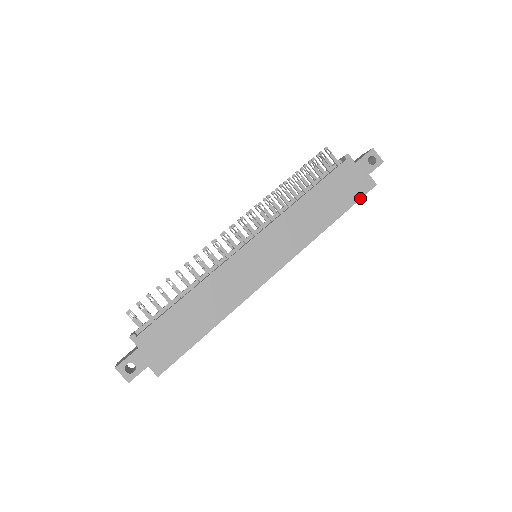
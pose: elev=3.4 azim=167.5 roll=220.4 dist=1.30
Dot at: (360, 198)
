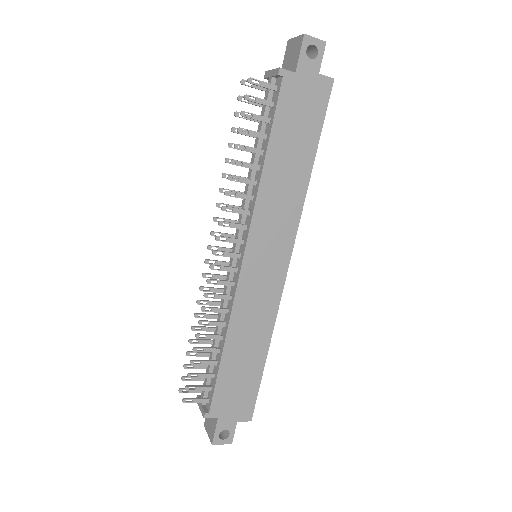
Dot at: (325, 112)
